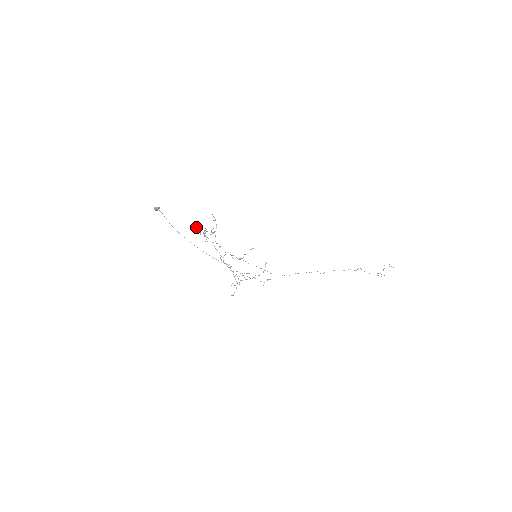
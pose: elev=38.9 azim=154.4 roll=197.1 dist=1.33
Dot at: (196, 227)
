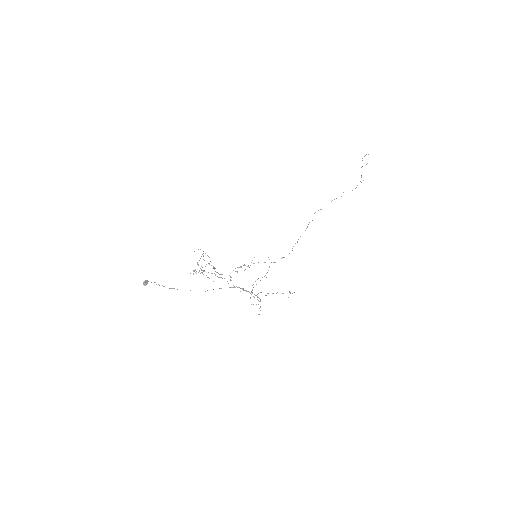
Dot at: occluded
